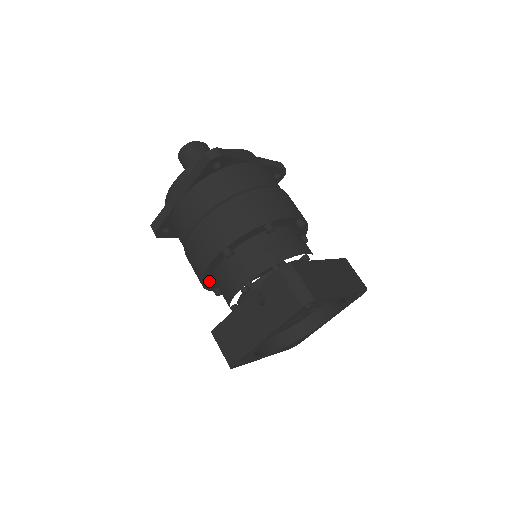
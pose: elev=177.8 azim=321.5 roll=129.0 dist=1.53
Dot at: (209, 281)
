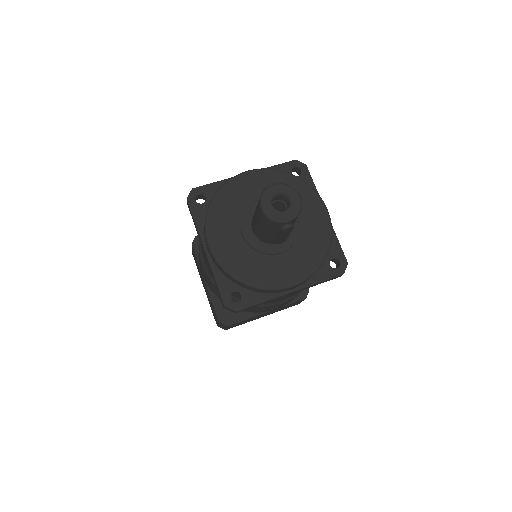
Dot at: occluded
